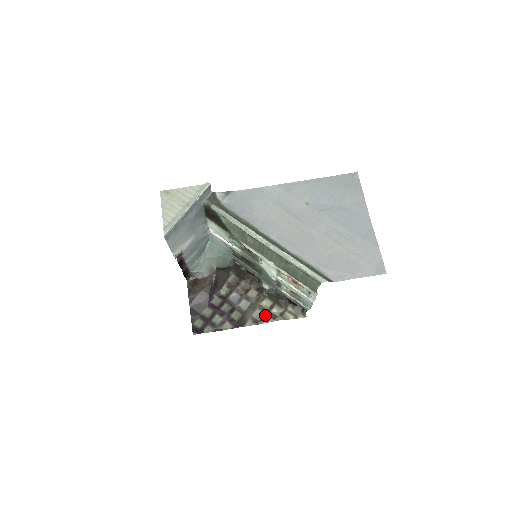
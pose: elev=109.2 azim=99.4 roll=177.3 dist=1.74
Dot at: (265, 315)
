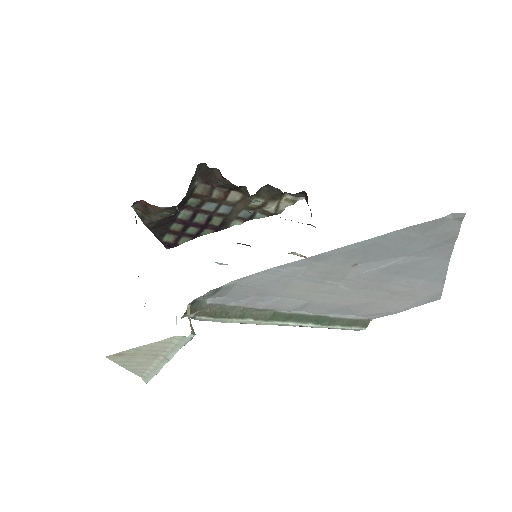
Dot at: (255, 213)
